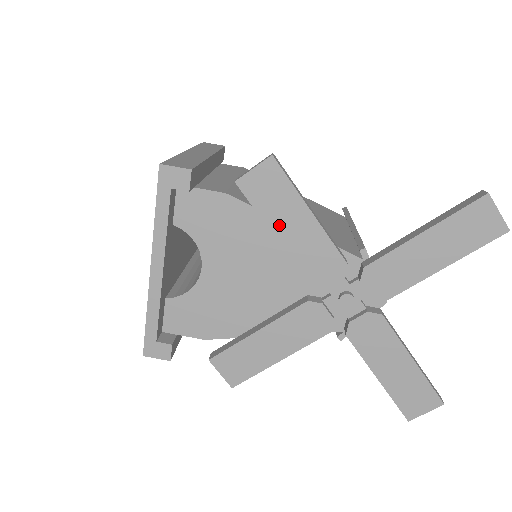
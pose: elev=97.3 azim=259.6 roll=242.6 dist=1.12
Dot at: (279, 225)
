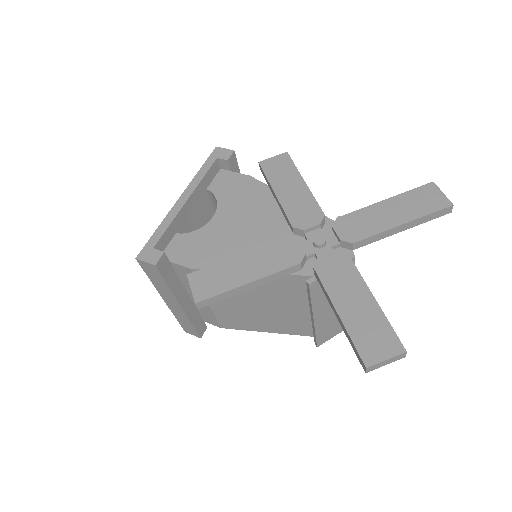
Dot at: (280, 187)
